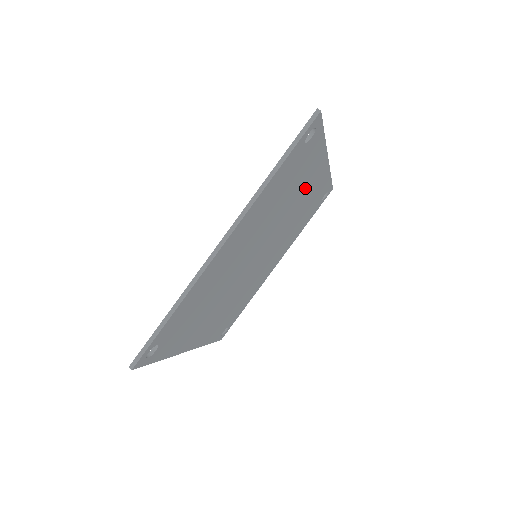
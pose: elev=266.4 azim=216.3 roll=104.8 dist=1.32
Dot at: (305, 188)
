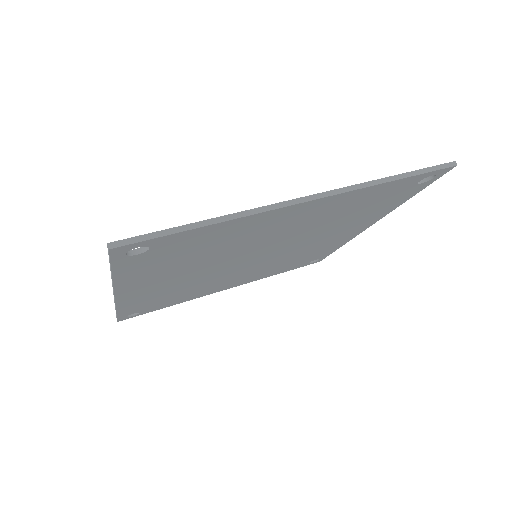
Dot at: (342, 231)
